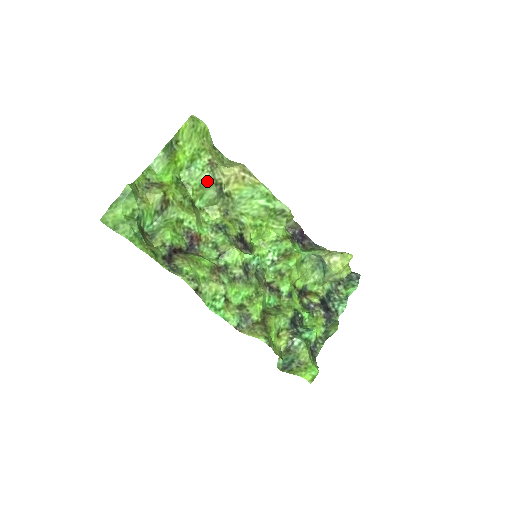
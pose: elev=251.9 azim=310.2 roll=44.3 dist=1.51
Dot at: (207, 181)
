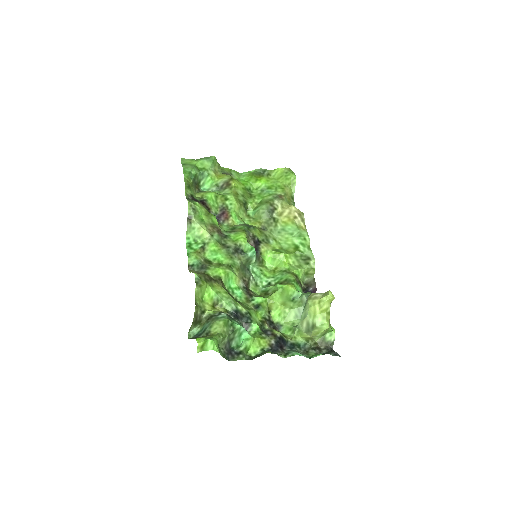
Dot at: (267, 200)
